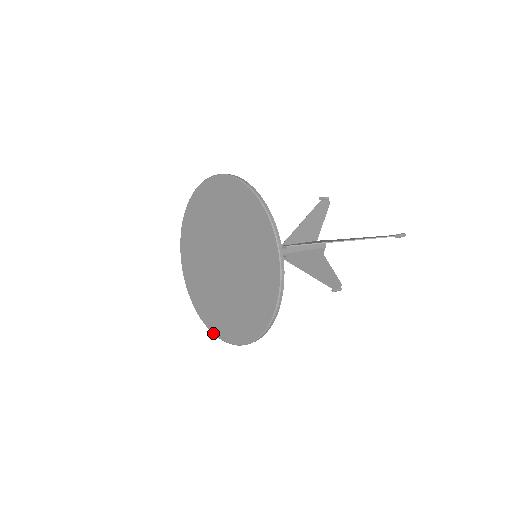
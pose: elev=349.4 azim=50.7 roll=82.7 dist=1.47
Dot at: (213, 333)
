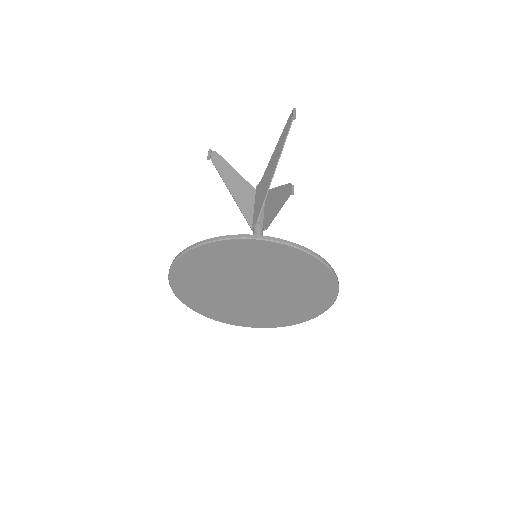
Dot at: occluded
